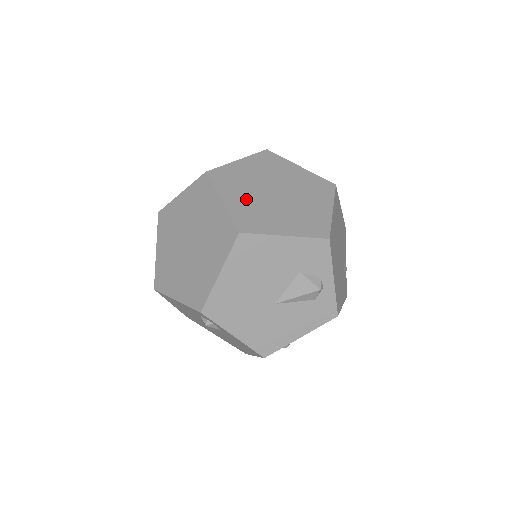
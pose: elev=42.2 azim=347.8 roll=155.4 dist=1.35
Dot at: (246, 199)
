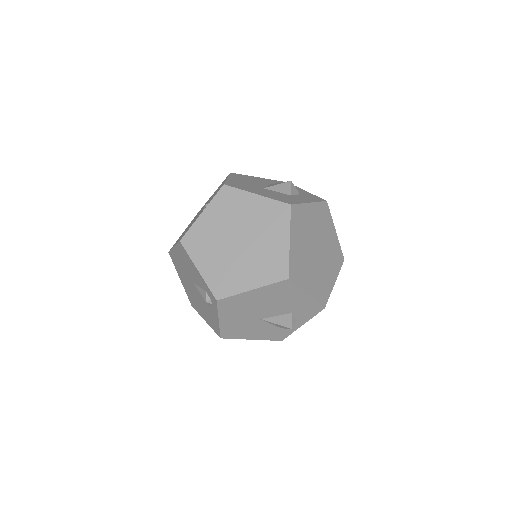
Dot at: (302, 247)
